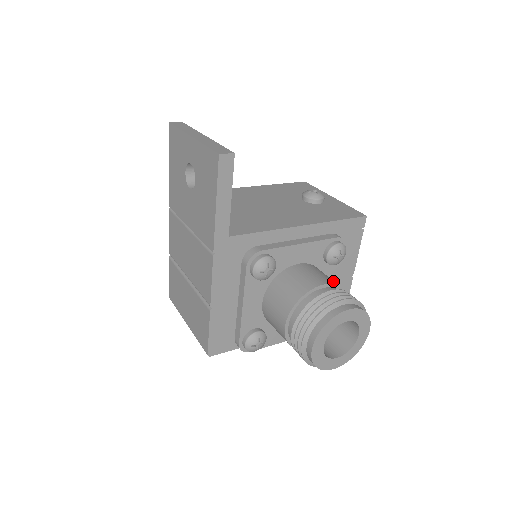
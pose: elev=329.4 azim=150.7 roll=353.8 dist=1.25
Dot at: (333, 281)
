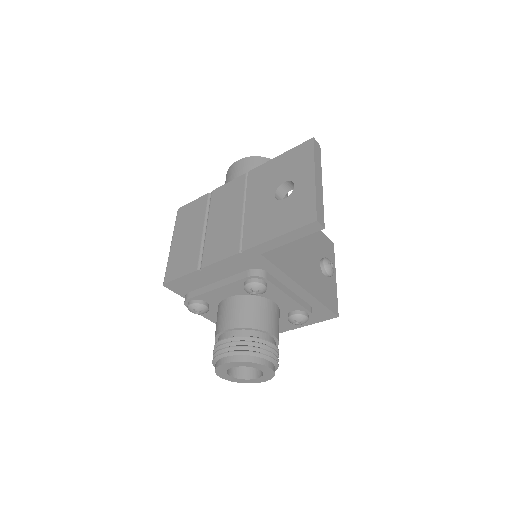
Dot at: occluded
